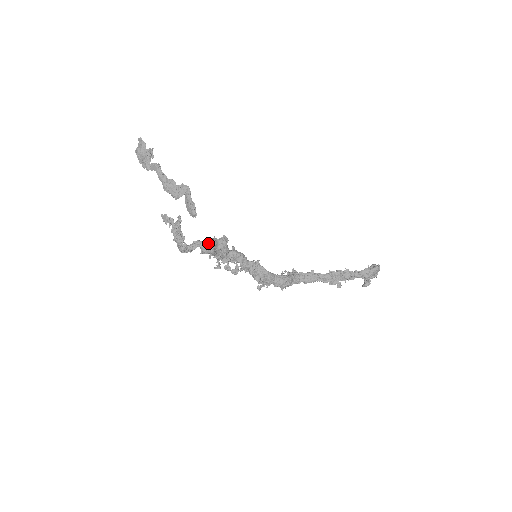
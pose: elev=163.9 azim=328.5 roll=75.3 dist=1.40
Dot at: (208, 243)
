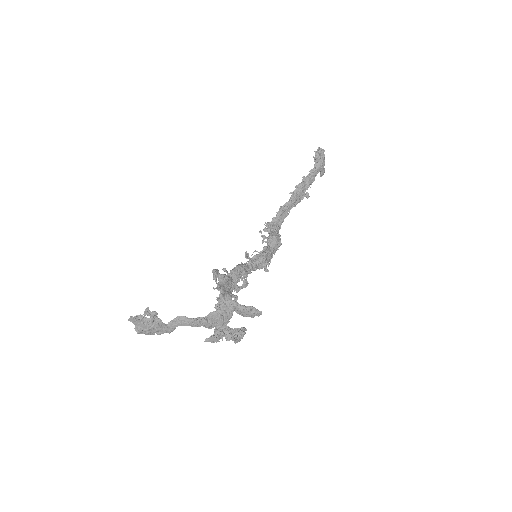
Dot at: (222, 297)
